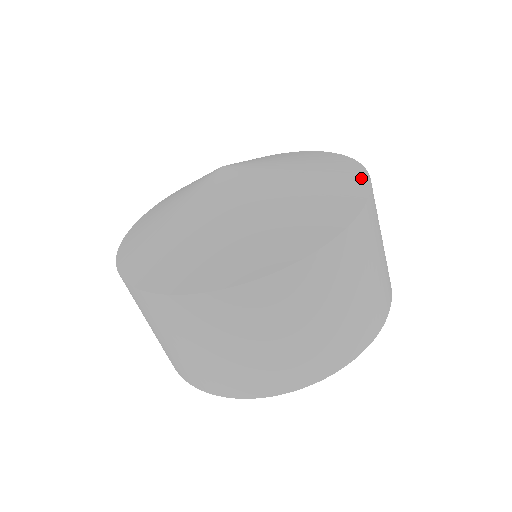
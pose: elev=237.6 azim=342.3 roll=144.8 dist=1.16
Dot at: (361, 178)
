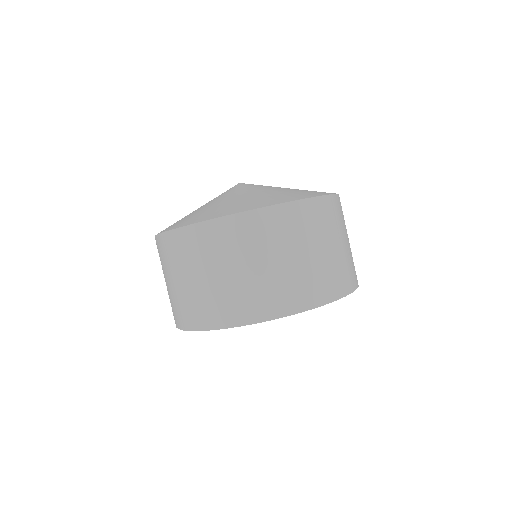
Dot at: occluded
